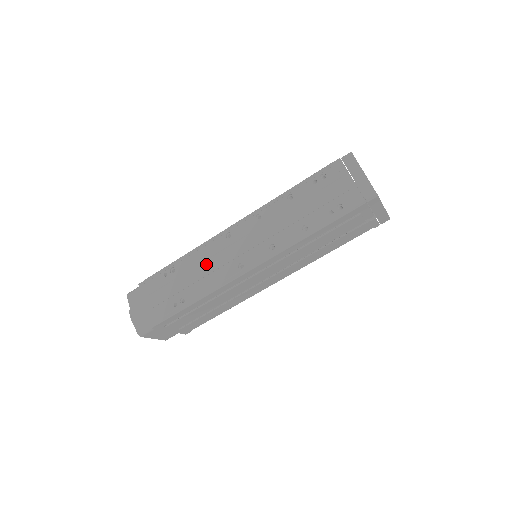
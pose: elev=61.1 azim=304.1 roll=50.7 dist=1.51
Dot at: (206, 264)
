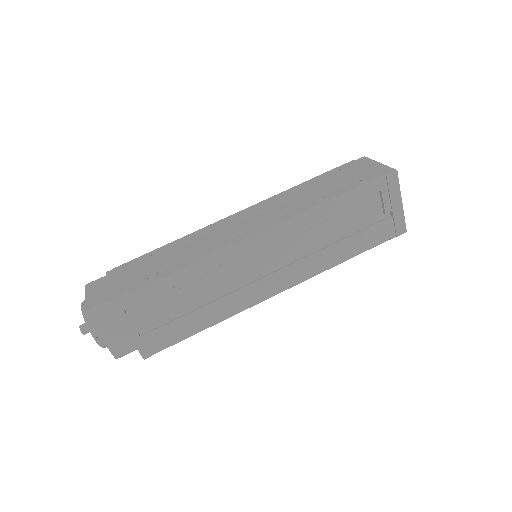
Dot at: (199, 242)
